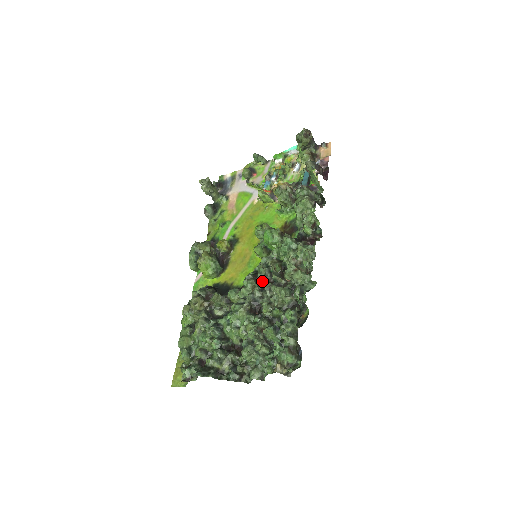
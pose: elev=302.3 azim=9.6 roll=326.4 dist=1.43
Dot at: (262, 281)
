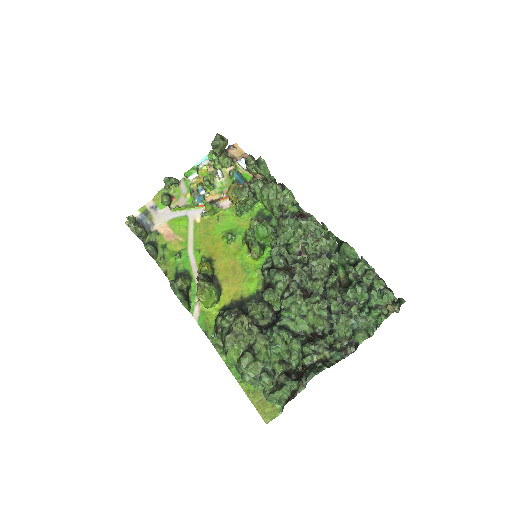
Dot at: (297, 264)
